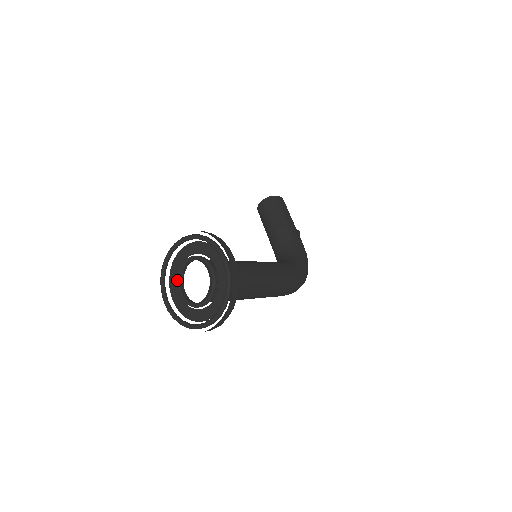
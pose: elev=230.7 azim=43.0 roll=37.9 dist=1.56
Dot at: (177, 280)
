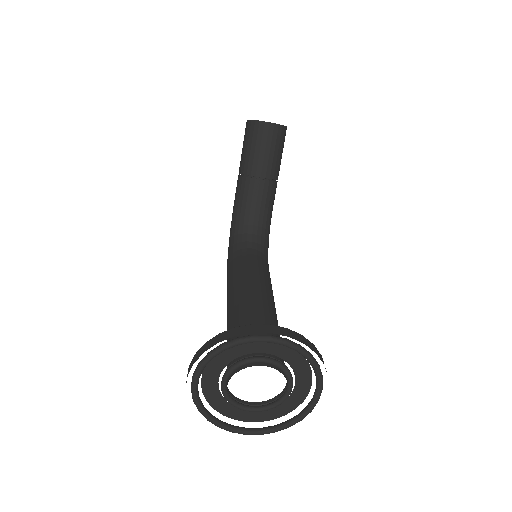
Dot at: (234, 370)
